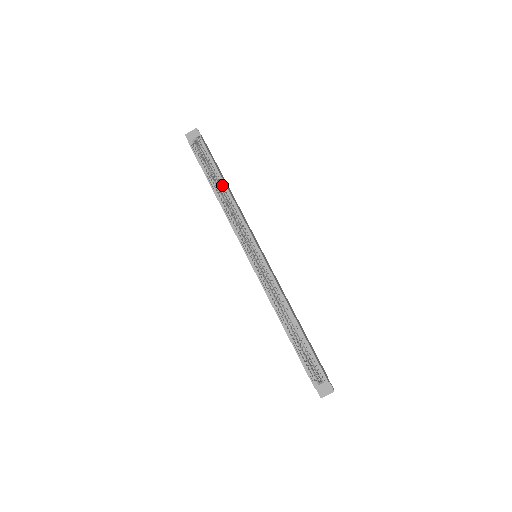
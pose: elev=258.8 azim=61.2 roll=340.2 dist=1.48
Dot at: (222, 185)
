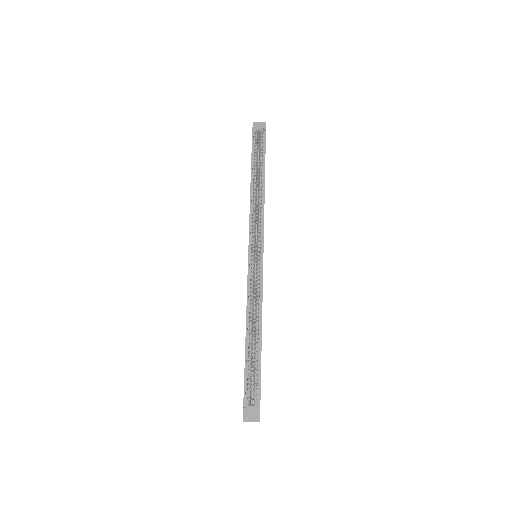
Dot at: (261, 178)
